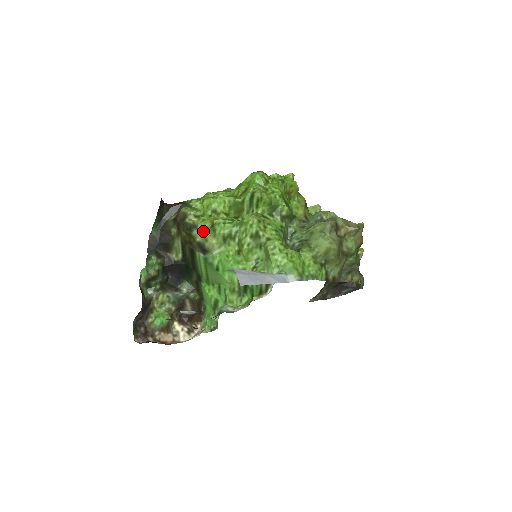
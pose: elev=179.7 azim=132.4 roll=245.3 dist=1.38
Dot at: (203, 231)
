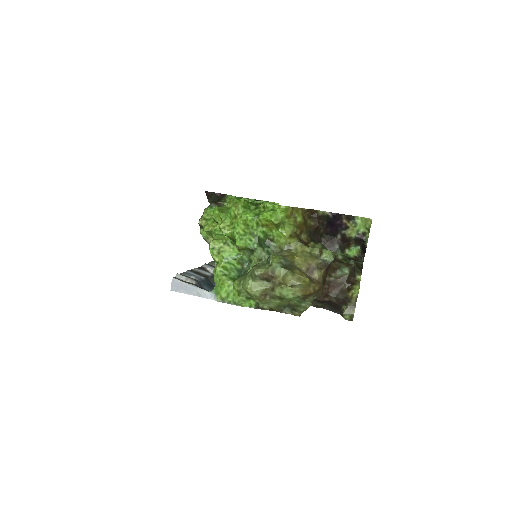
Dot at: occluded
